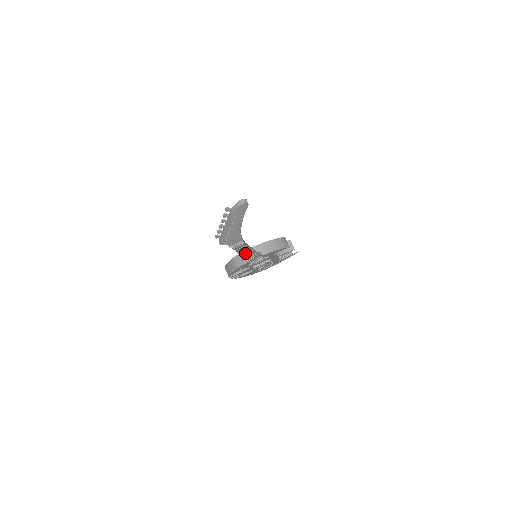
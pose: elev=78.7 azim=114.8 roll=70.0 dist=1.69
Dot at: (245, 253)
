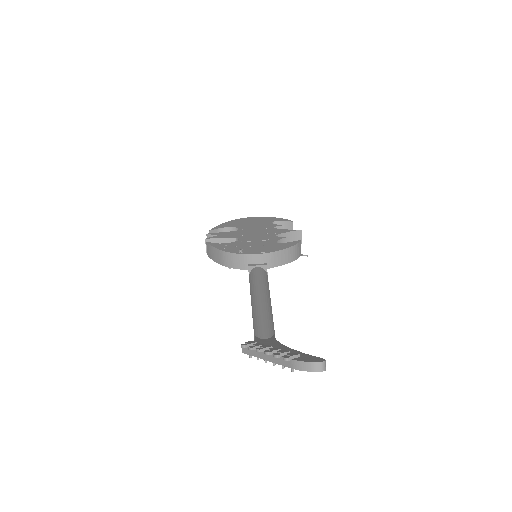
Dot at: occluded
